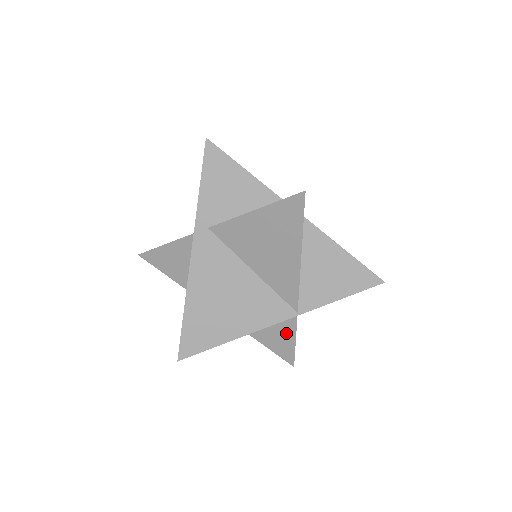
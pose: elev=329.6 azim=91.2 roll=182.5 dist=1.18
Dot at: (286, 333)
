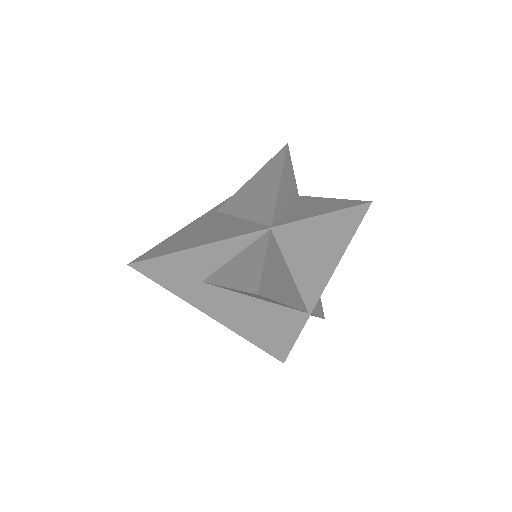
Dot at: (256, 256)
